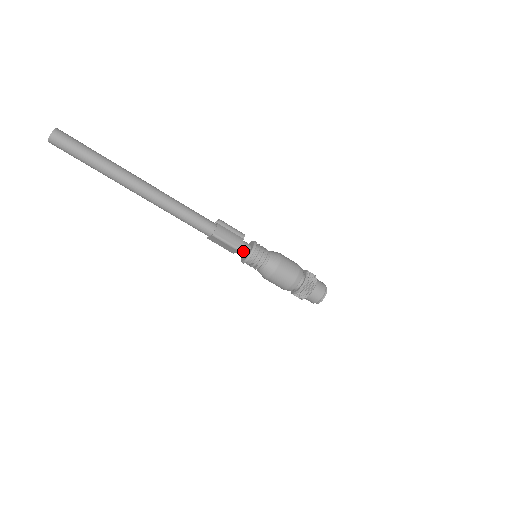
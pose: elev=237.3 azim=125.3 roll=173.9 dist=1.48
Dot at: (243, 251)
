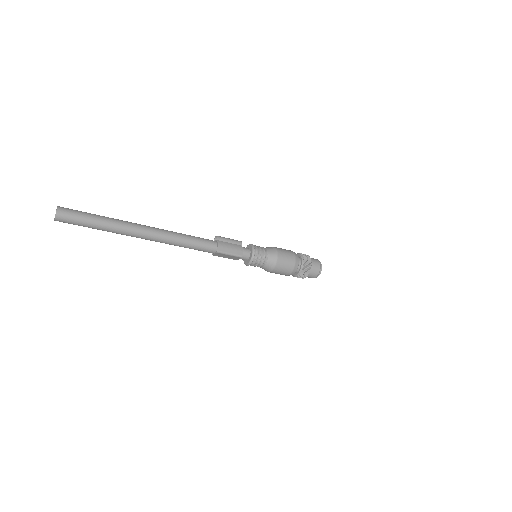
Dot at: (245, 256)
